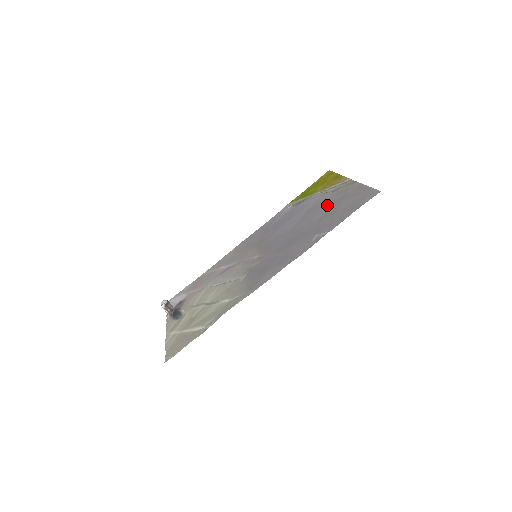
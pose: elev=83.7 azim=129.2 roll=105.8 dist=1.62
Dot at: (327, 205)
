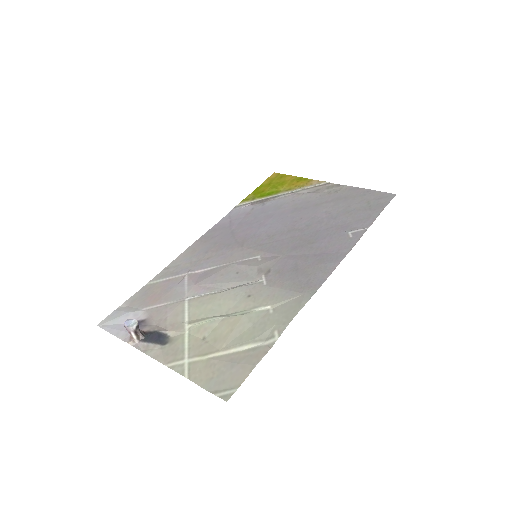
Dot at: (324, 204)
